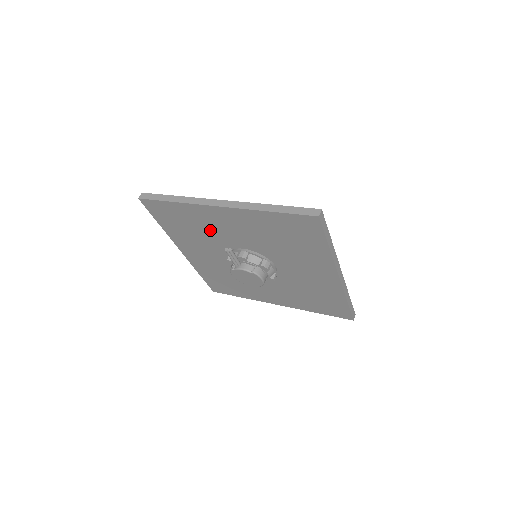
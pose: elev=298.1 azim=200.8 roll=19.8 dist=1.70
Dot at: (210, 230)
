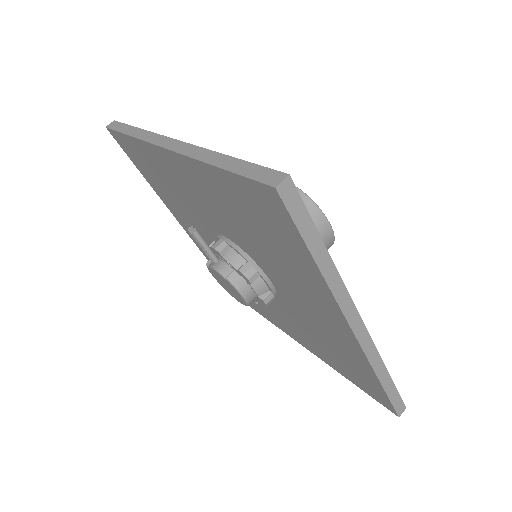
Dot at: (182, 194)
